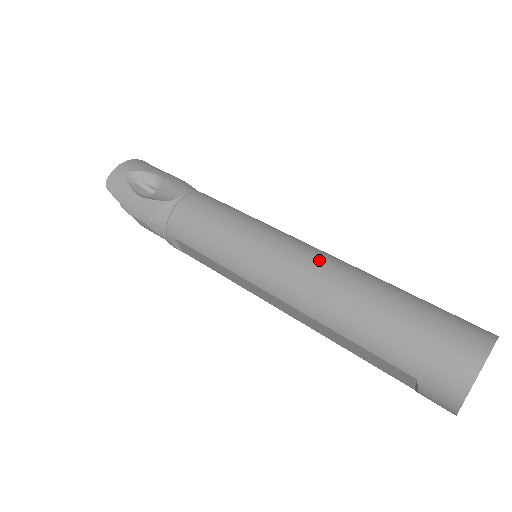
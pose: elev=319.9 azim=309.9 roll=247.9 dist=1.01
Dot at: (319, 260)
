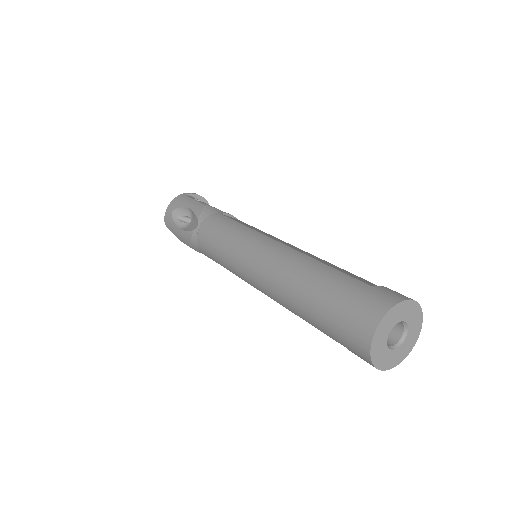
Dot at: (276, 260)
